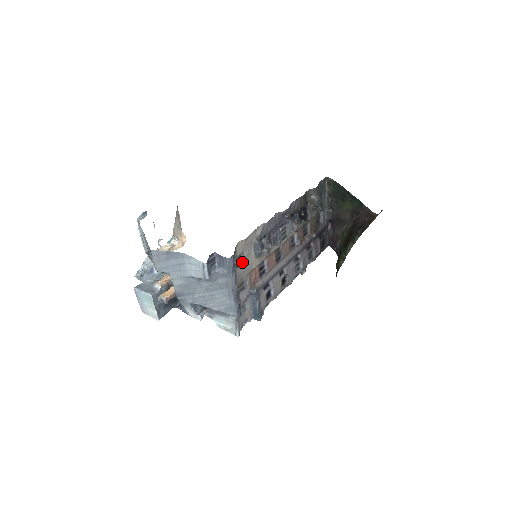
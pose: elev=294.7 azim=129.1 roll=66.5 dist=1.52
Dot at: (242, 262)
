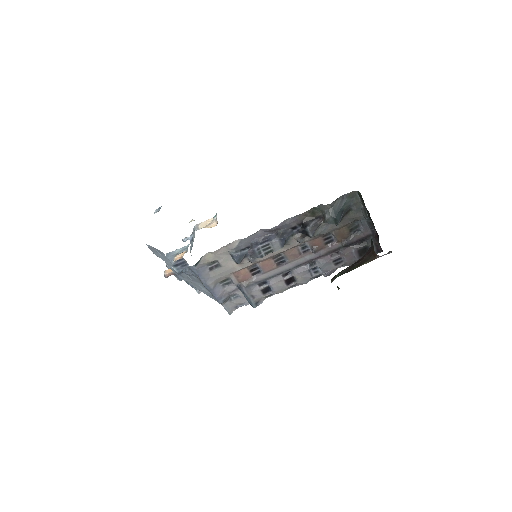
Dot at: (219, 266)
